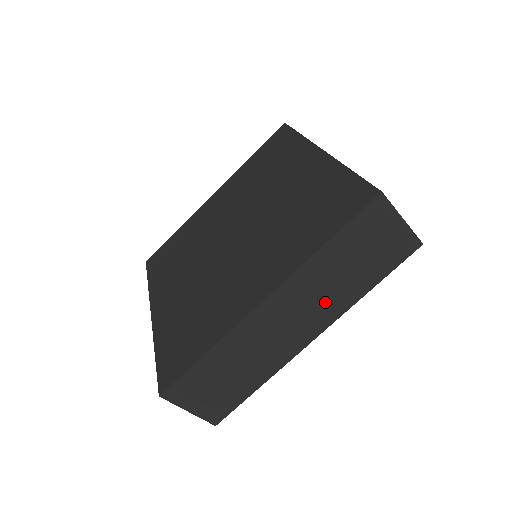
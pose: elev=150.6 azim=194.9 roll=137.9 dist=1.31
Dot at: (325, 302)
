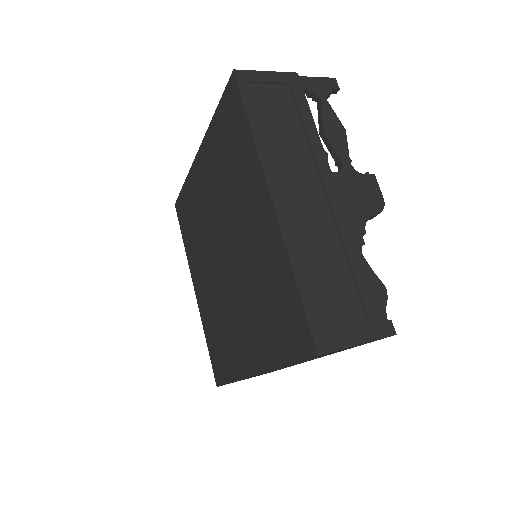
Dot at: (311, 359)
